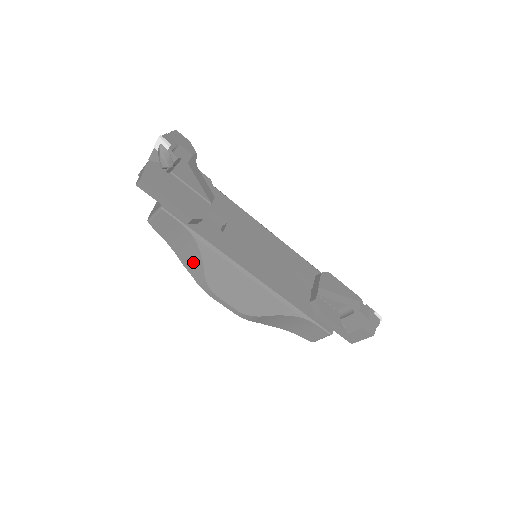
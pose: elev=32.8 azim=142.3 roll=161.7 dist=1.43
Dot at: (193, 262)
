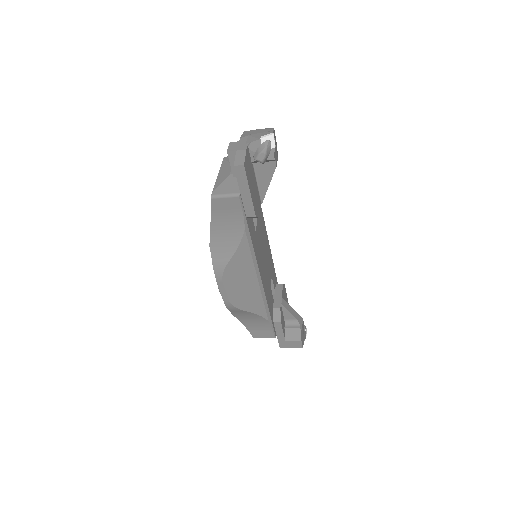
Dot at: (224, 248)
